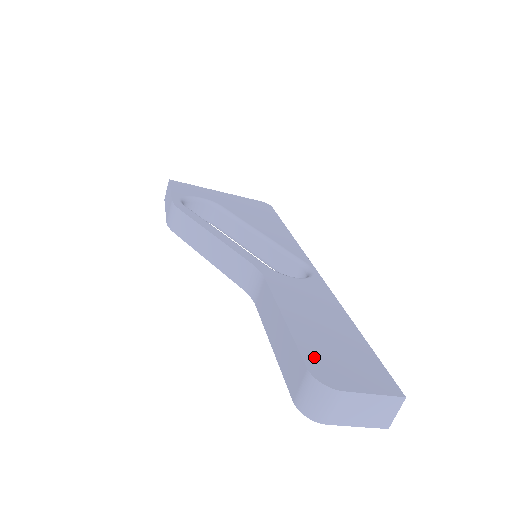
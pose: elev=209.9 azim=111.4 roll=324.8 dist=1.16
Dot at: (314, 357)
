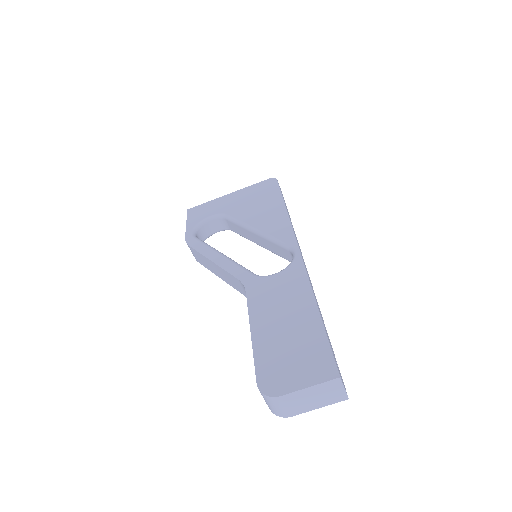
Dot at: (266, 368)
